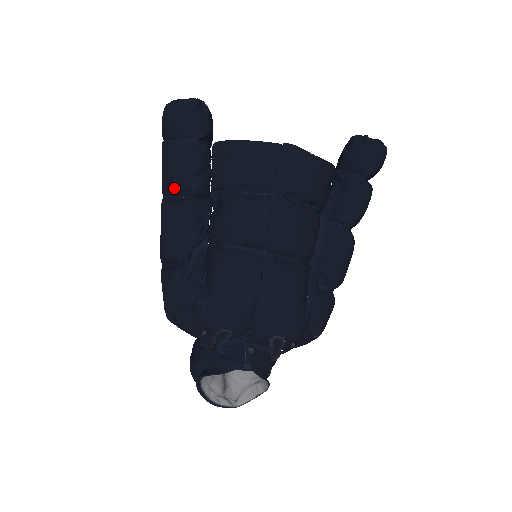
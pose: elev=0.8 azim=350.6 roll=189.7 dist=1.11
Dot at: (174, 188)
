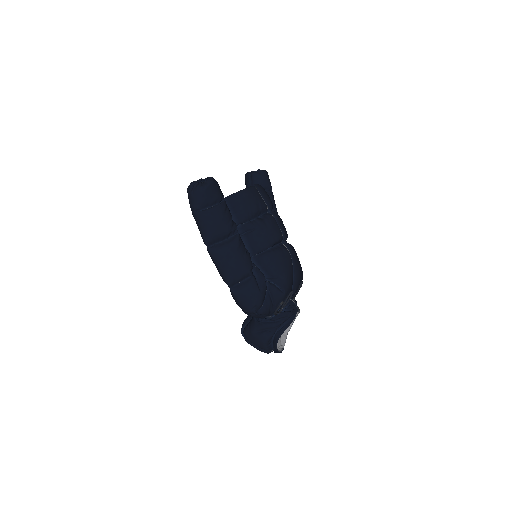
Dot at: (224, 235)
